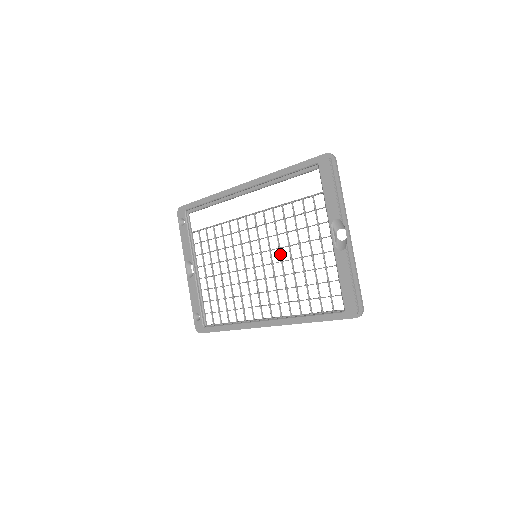
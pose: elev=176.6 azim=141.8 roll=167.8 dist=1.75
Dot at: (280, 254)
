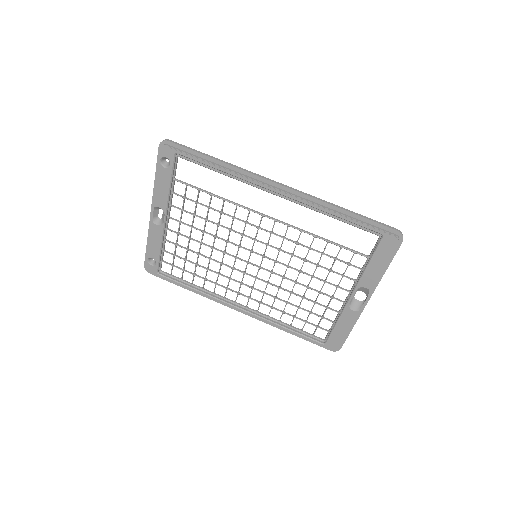
Dot at: occluded
